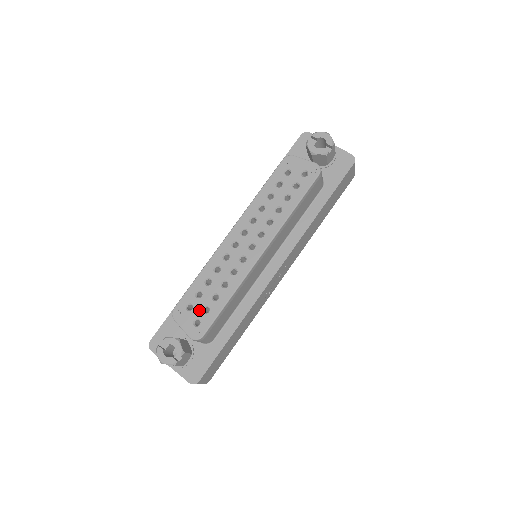
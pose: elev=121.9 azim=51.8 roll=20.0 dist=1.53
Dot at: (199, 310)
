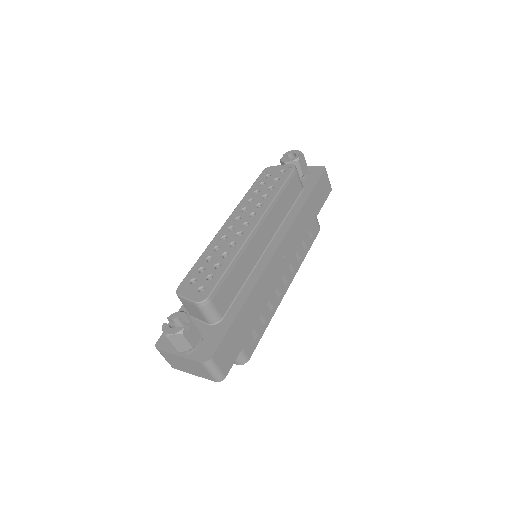
Dot at: (202, 280)
